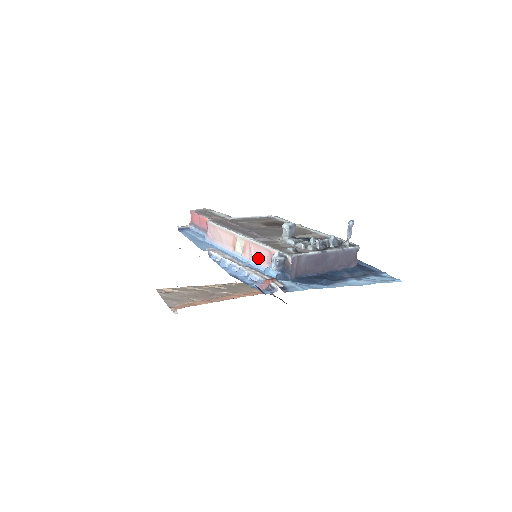
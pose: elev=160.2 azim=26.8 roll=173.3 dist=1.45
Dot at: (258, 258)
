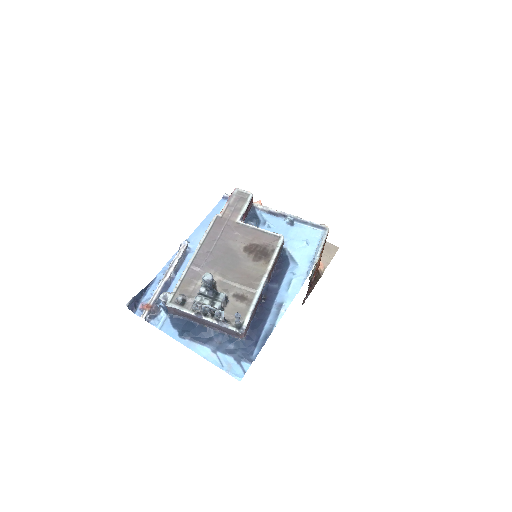
Dot at: occluded
